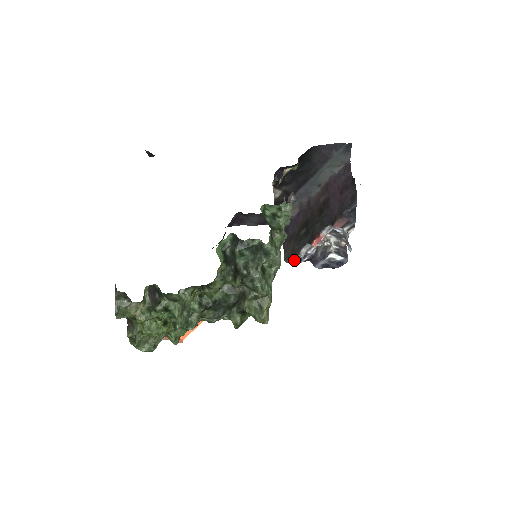
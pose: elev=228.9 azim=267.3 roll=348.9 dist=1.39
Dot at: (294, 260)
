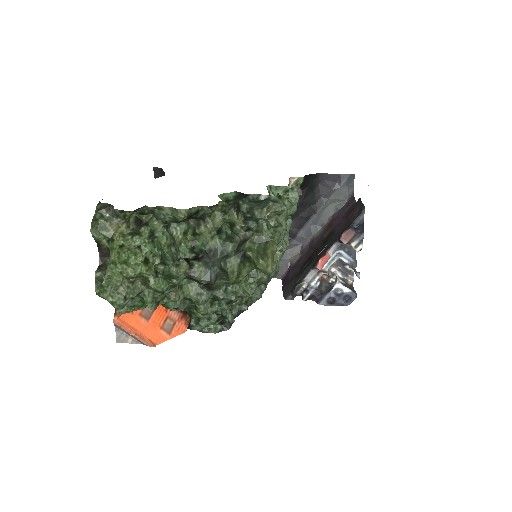
Dot at: (296, 291)
